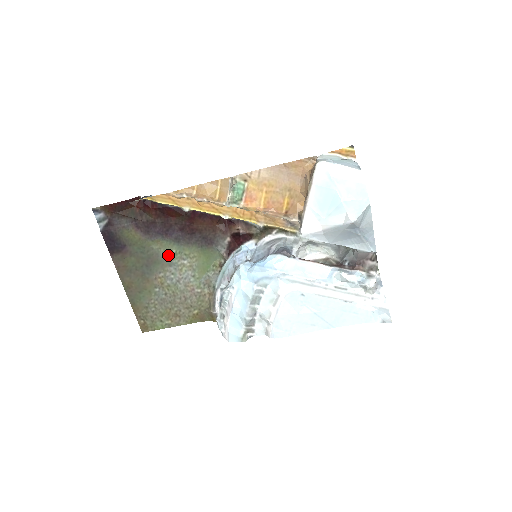
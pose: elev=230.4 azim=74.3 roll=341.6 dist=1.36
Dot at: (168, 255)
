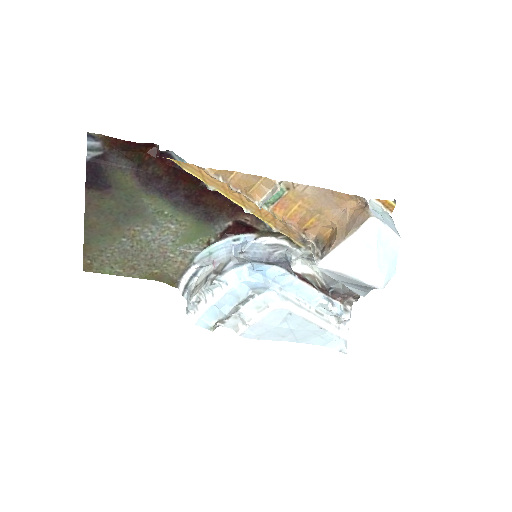
Dot at: (157, 214)
